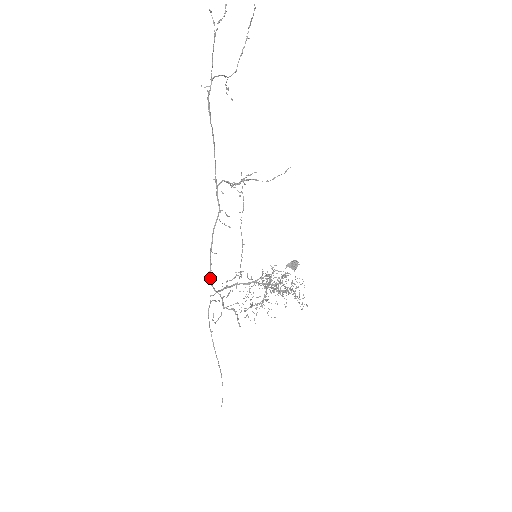
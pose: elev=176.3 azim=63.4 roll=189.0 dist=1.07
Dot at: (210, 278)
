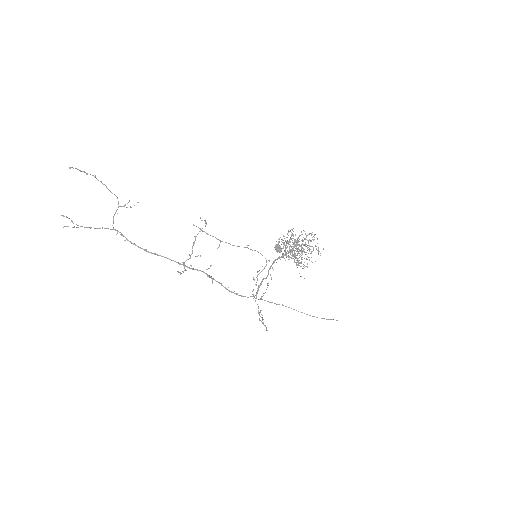
Dot at: occluded
